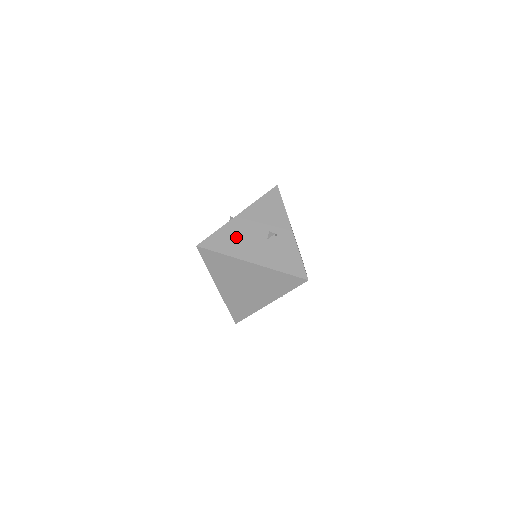
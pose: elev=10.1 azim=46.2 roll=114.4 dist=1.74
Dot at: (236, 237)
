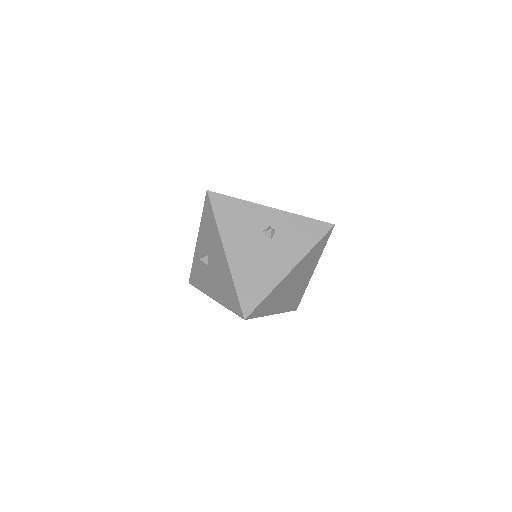
Dot at: (253, 271)
